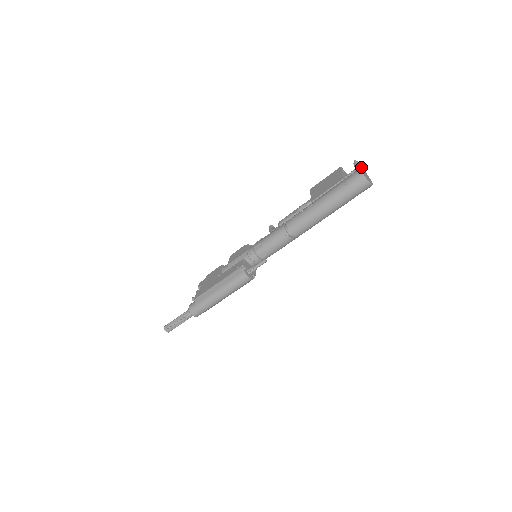
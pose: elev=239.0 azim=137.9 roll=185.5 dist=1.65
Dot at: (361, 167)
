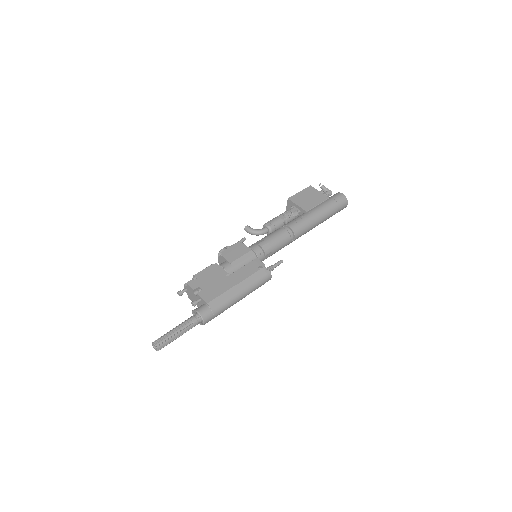
Dot at: (330, 191)
